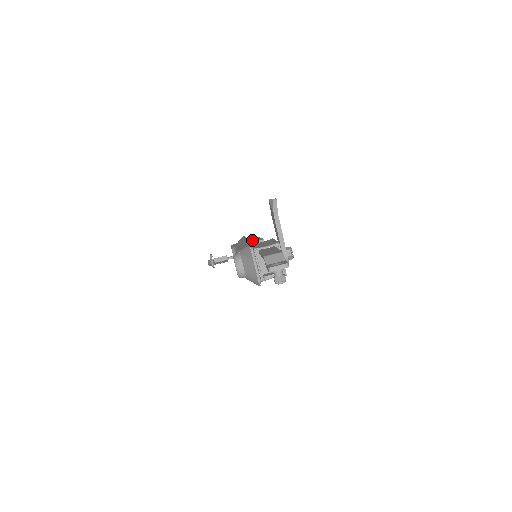
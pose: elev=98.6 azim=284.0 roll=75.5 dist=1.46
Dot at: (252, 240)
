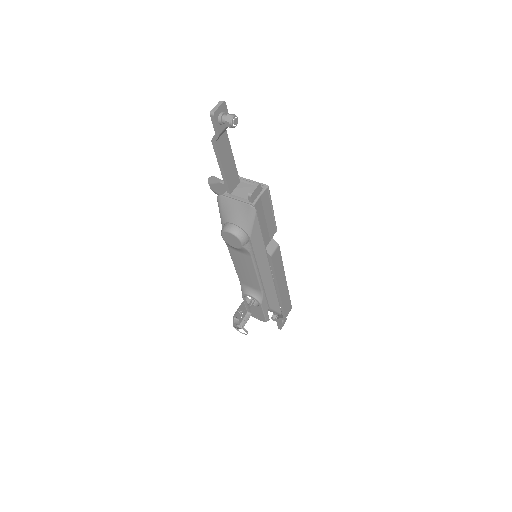
Dot at: occluded
